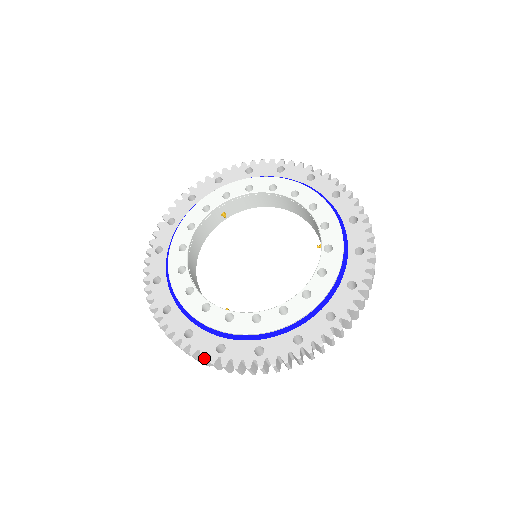
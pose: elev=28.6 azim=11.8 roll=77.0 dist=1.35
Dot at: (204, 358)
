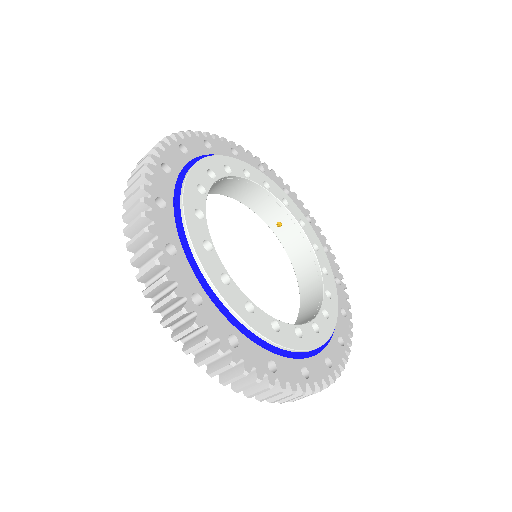
Dot at: (329, 383)
